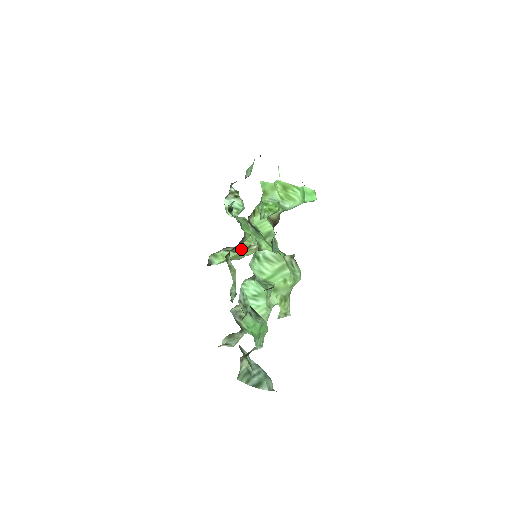
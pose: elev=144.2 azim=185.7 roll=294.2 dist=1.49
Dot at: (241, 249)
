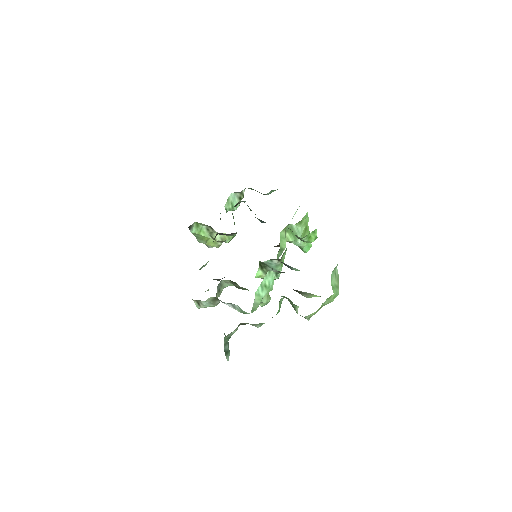
Dot at: (218, 238)
